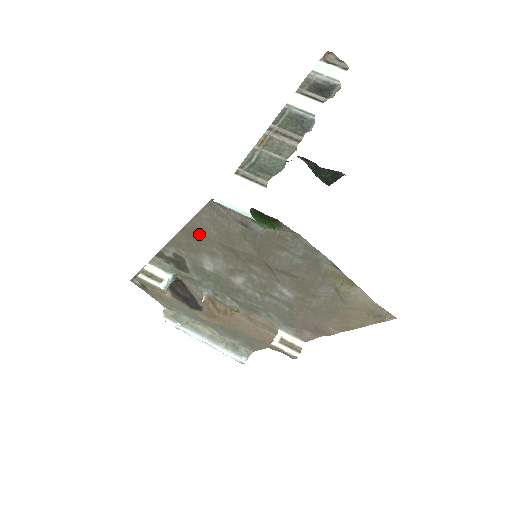
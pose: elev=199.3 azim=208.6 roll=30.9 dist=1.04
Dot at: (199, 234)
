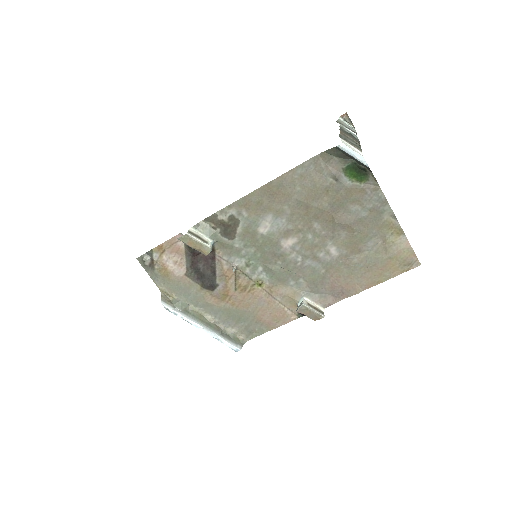
Dot at: (281, 190)
